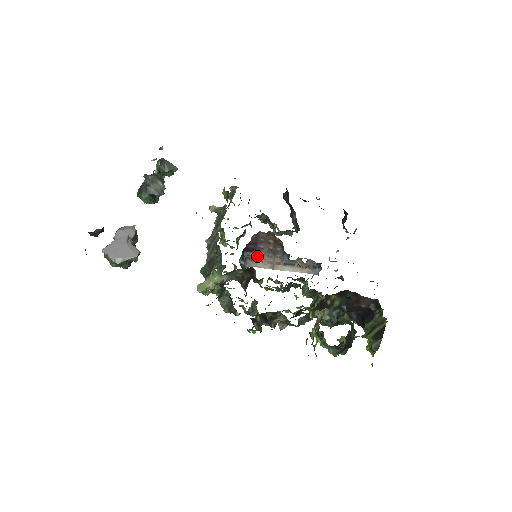
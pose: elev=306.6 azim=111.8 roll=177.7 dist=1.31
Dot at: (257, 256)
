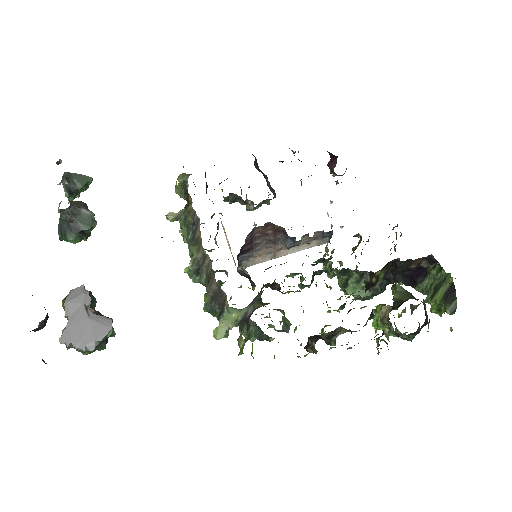
Dot at: (253, 253)
